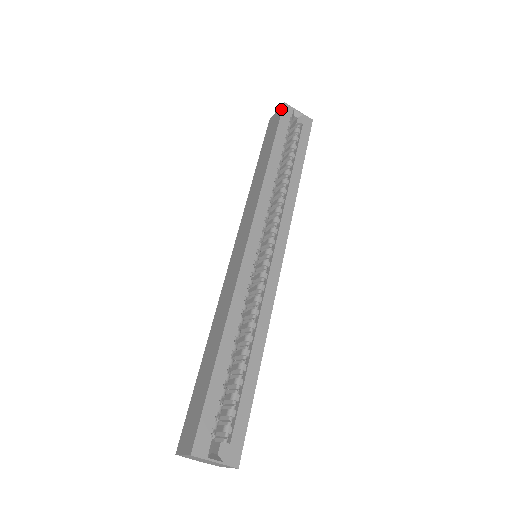
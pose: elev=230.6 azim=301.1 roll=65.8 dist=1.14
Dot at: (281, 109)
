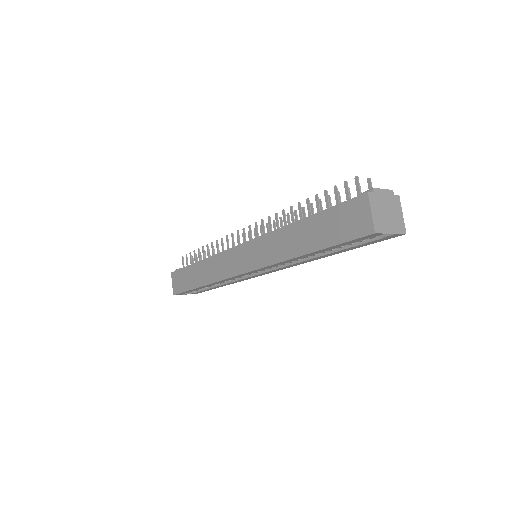
Dot at: (364, 233)
